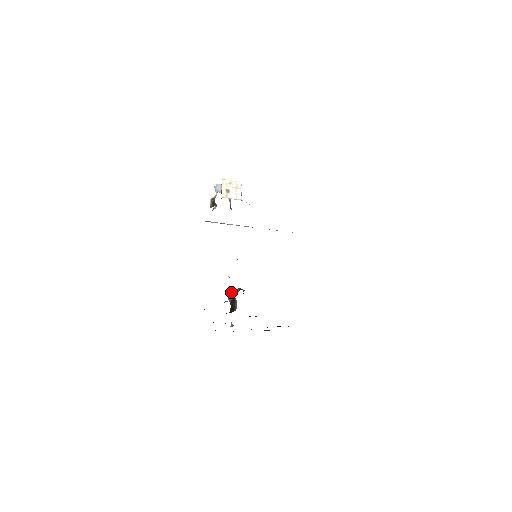
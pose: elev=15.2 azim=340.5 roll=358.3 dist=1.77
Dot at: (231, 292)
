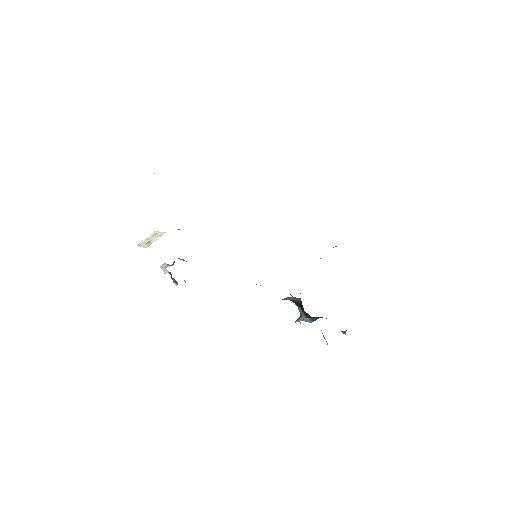
Dot at: occluded
